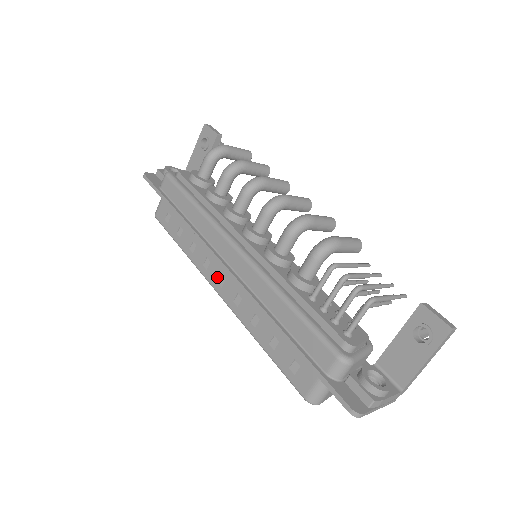
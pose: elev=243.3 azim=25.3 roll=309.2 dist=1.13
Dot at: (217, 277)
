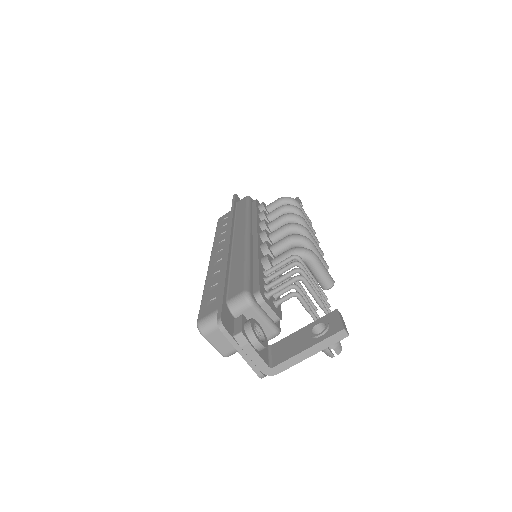
Dot at: (219, 249)
